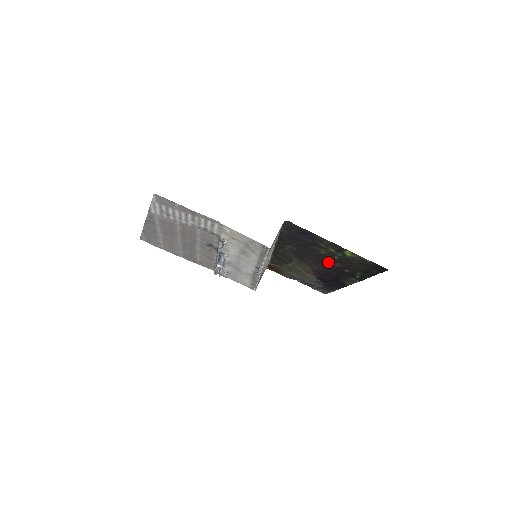
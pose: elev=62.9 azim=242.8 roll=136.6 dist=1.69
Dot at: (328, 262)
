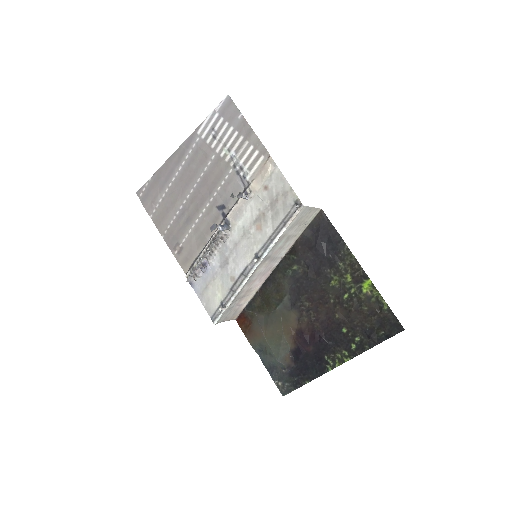
Dot at: (329, 308)
